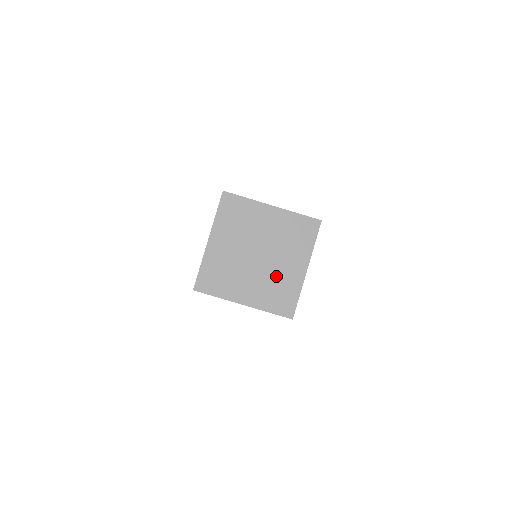
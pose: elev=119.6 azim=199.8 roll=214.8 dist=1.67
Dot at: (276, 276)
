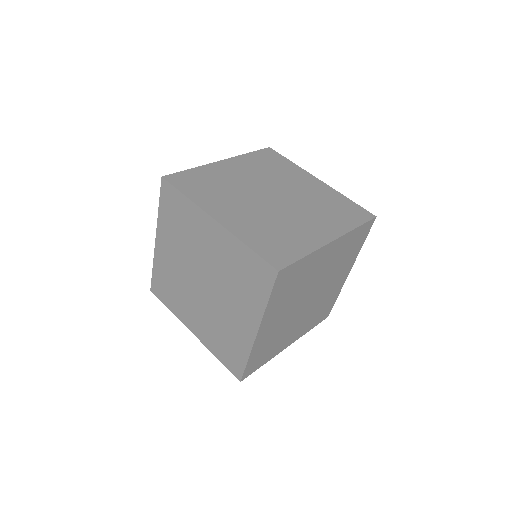
Dot at: (222, 320)
